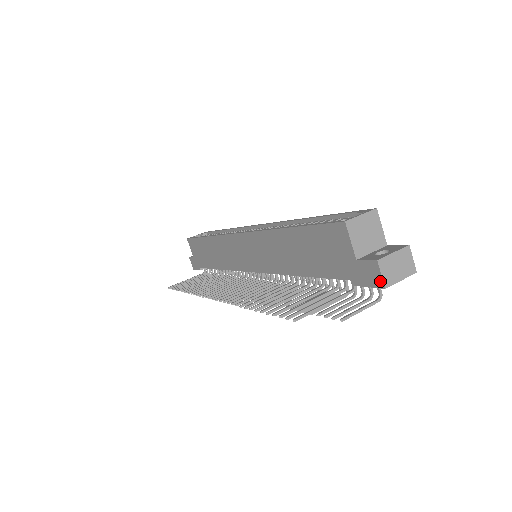
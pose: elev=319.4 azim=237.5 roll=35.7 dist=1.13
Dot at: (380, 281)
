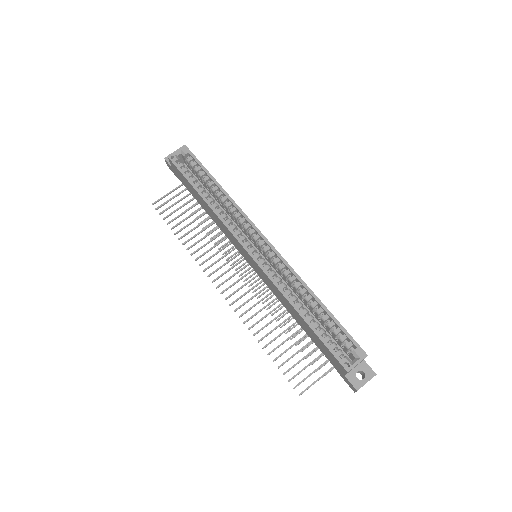
Dot at: (353, 390)
